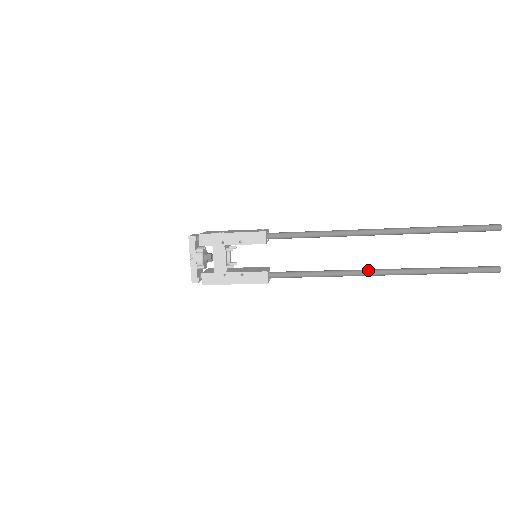
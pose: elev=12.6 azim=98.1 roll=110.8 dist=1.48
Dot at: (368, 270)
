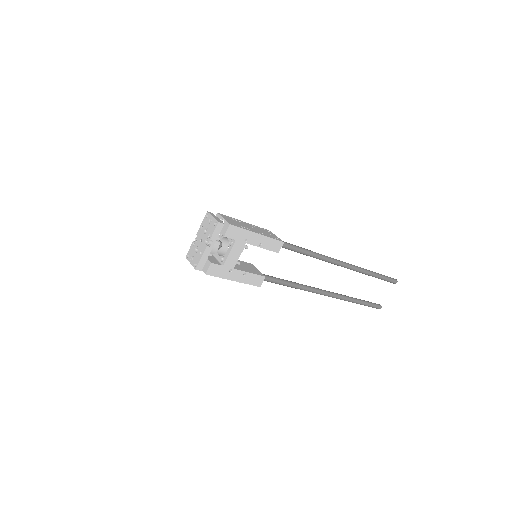
Dot at: (322, 290)
